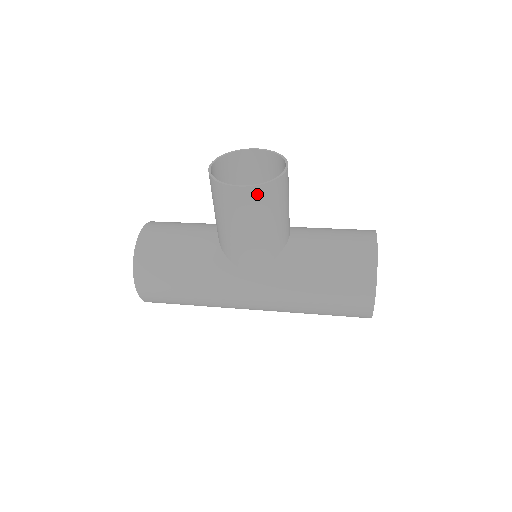
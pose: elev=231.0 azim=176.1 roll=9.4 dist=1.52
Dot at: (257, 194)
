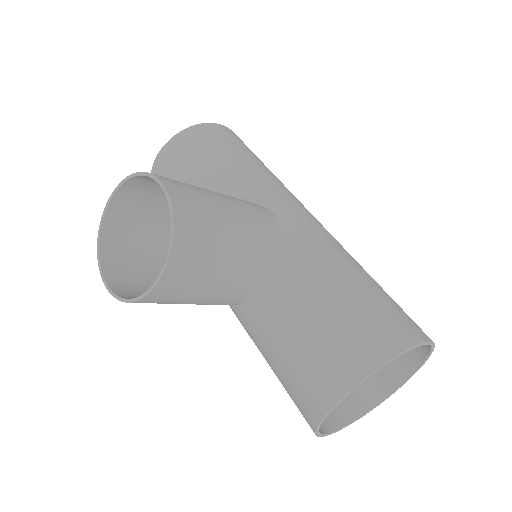
Dot at: occluded
